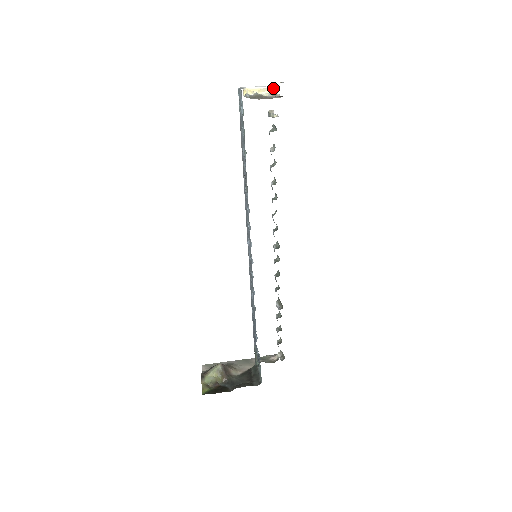
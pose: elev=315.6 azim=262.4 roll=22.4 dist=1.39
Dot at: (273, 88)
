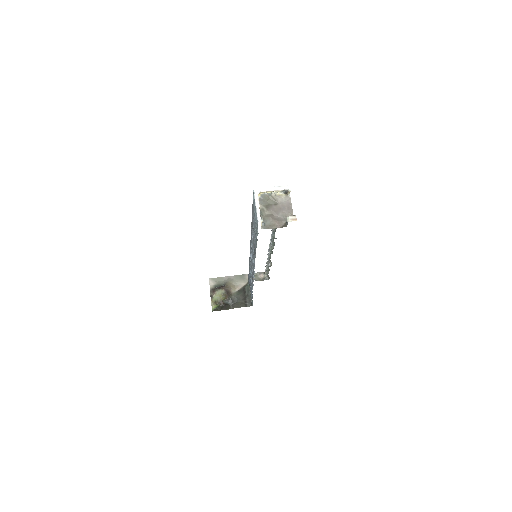
Dot at: (285, 190)
